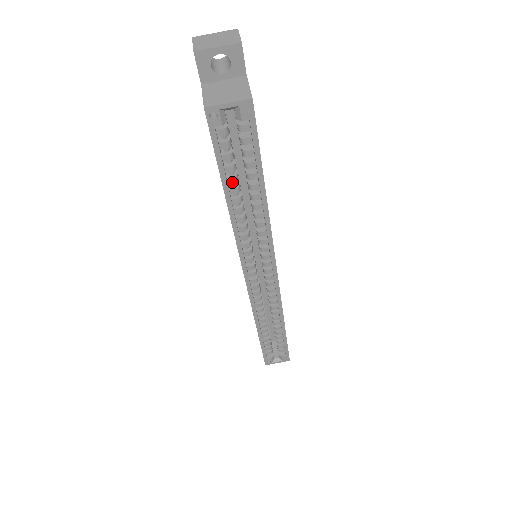
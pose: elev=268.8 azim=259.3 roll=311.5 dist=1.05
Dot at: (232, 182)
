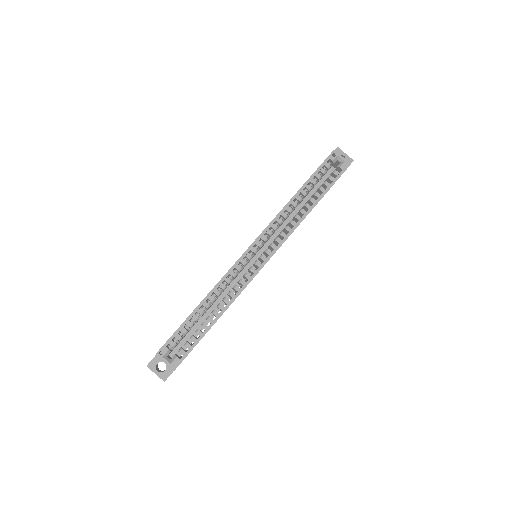
Dot at: (308, 188)
